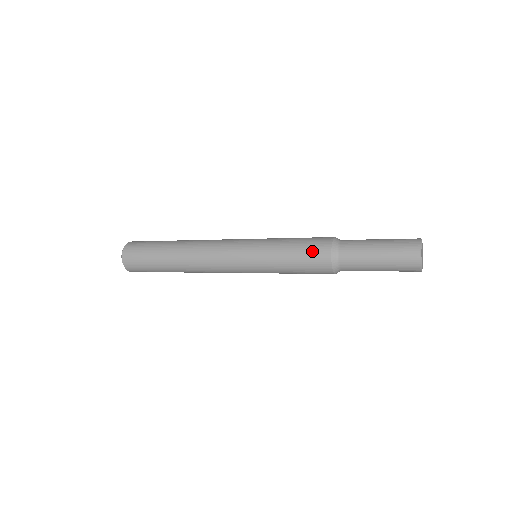
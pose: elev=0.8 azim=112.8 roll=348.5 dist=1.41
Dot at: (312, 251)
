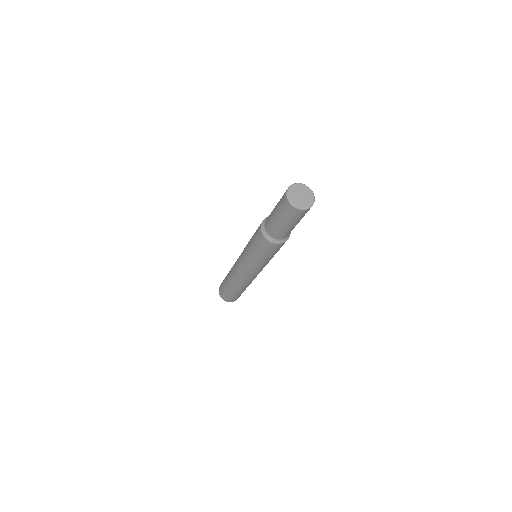
Dot at: (258, 240)
